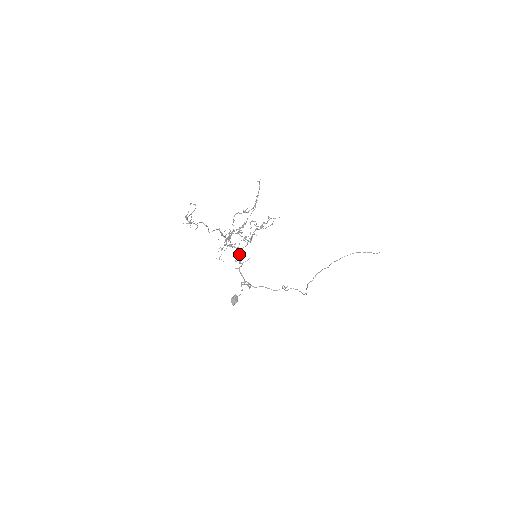
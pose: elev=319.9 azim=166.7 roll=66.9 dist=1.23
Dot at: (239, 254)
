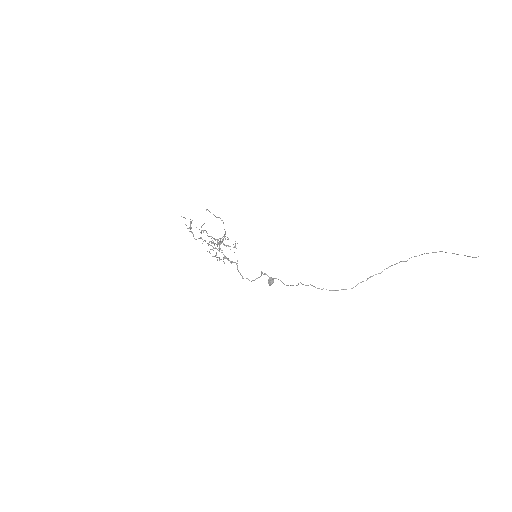
Dot at: (224, 257)
